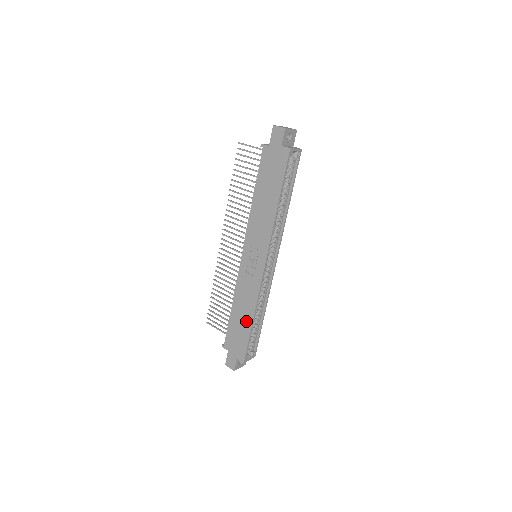
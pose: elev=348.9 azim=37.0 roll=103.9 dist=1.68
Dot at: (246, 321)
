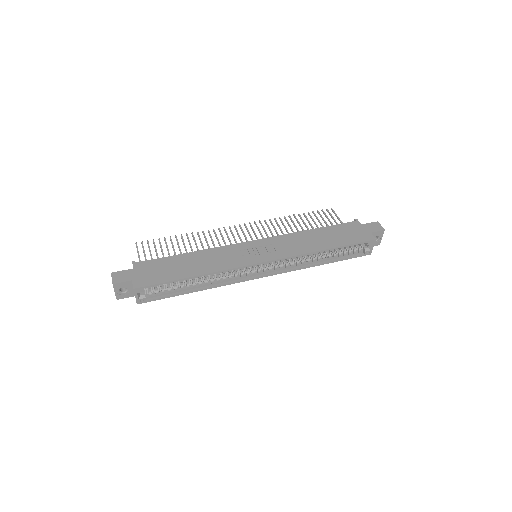
Dot at: (188, 270)
